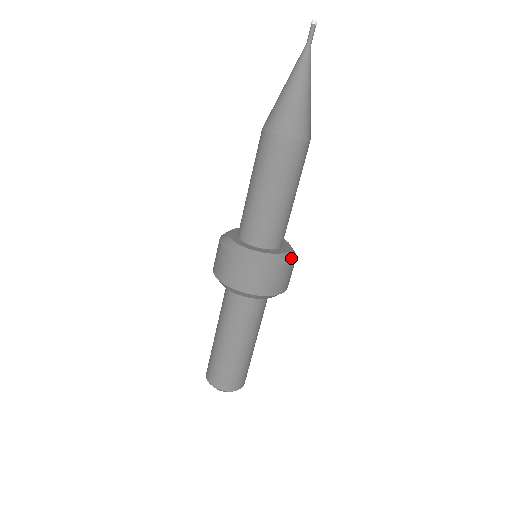
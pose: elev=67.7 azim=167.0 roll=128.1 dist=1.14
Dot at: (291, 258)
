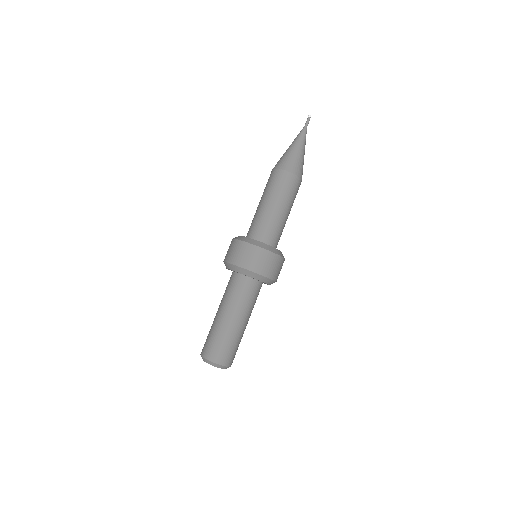
Dot at: occluded
